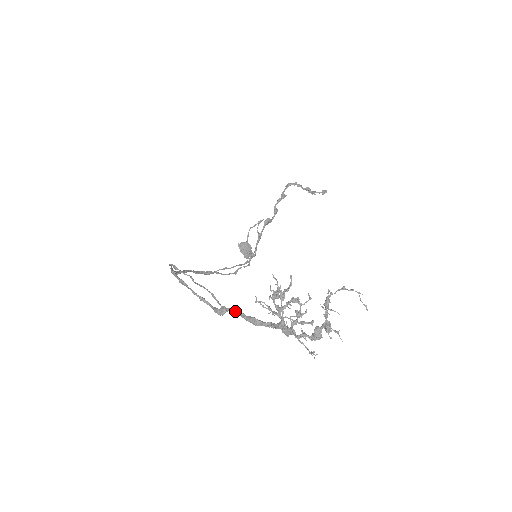
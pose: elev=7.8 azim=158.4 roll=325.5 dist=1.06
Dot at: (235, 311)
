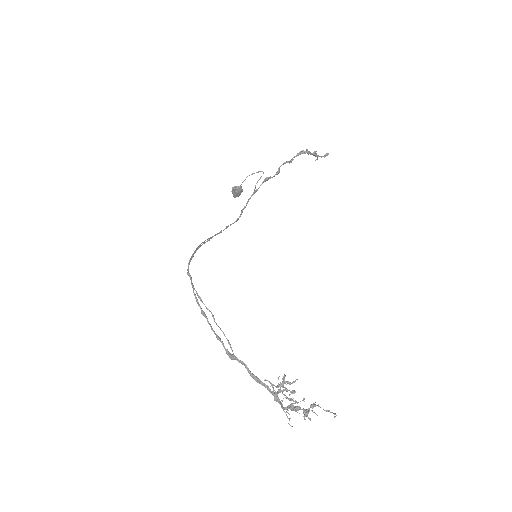
Dot at: (244, 365)
